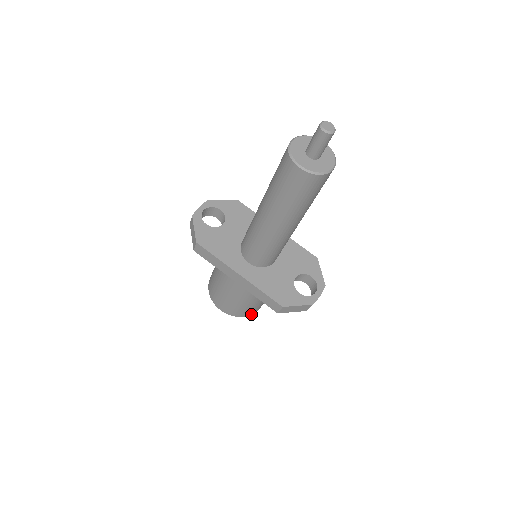
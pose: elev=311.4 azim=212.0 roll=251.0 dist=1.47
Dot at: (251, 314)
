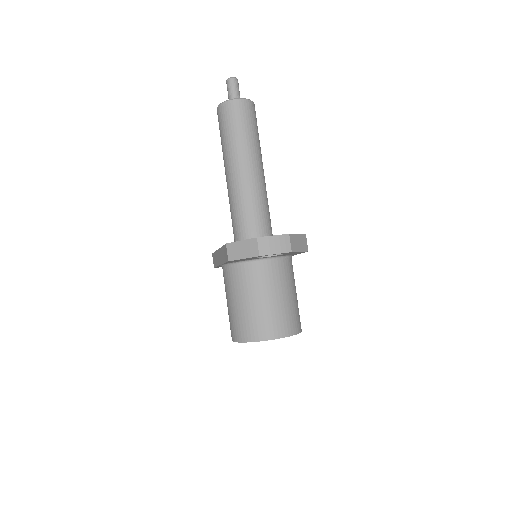
Dot at: (258, 341)
